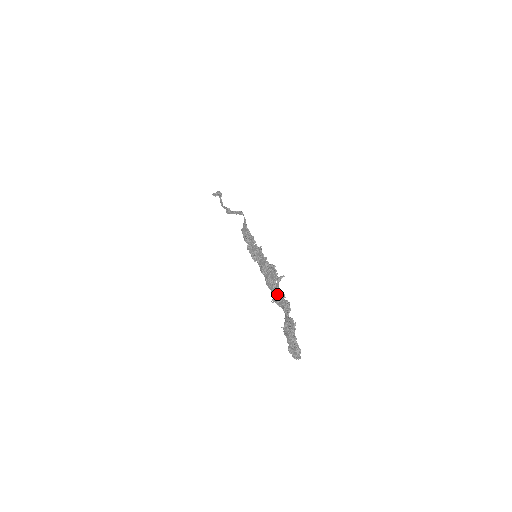
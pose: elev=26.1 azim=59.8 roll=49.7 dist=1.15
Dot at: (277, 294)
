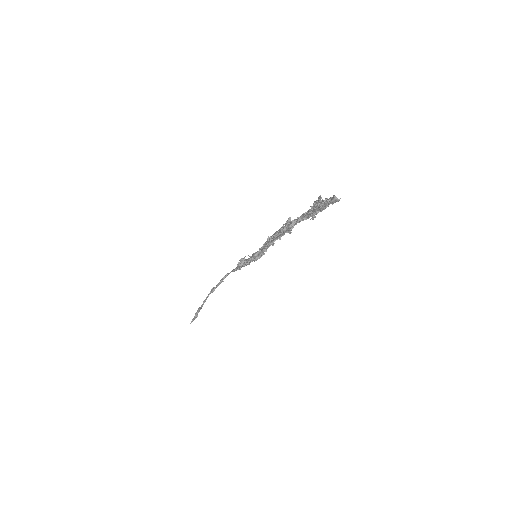
Dot at: (291, 221)
